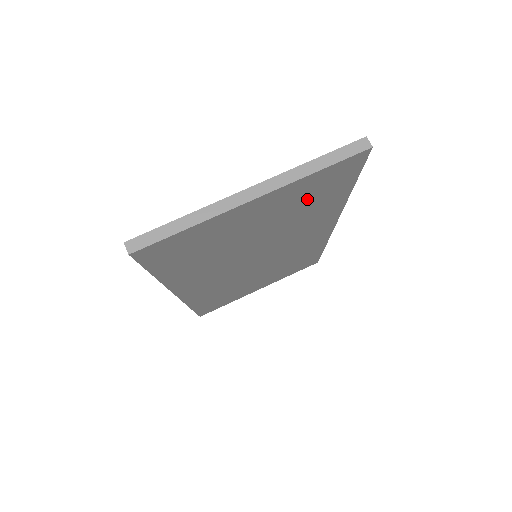
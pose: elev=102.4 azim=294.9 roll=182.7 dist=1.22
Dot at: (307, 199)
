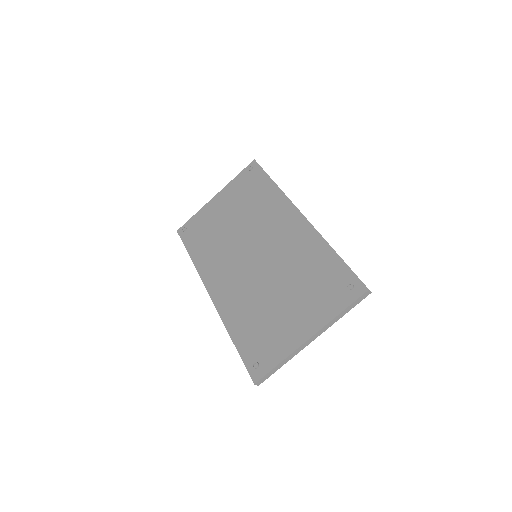
Dot at: occluded
